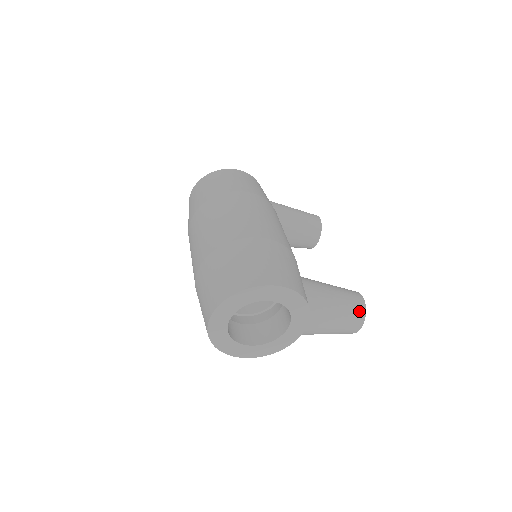
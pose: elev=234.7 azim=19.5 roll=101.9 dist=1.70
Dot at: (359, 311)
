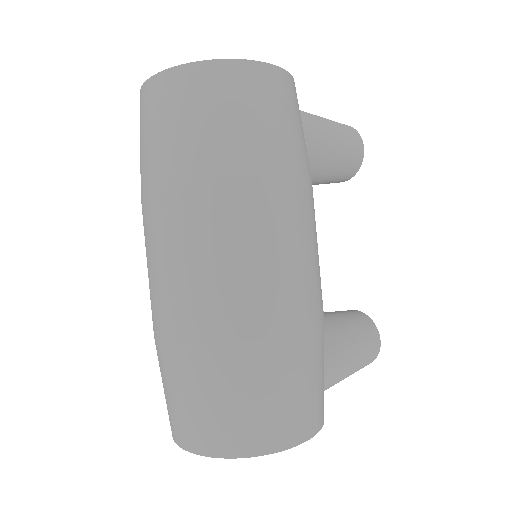
Dot at: (369, 363)
